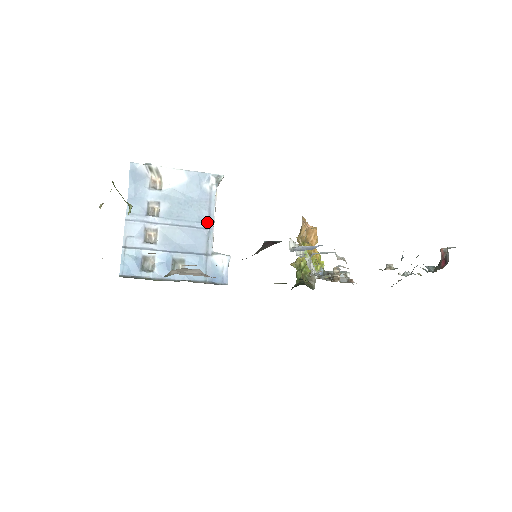
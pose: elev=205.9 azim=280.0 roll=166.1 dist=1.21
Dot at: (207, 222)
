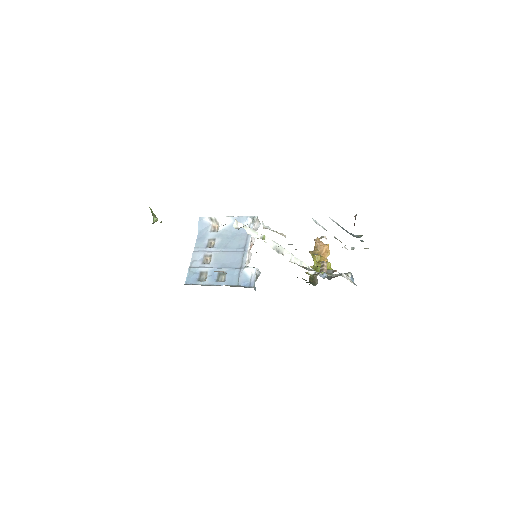
Dot at: (244, 248)
